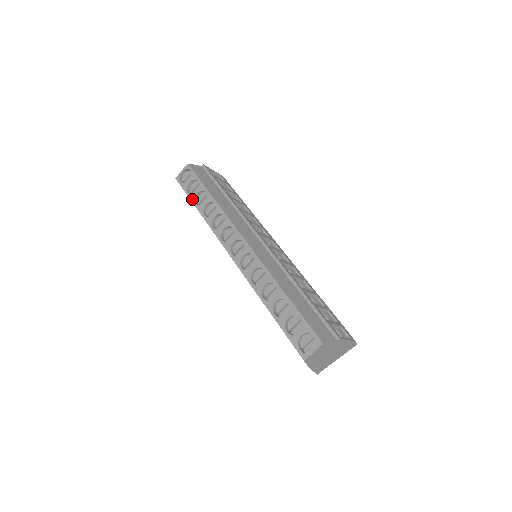
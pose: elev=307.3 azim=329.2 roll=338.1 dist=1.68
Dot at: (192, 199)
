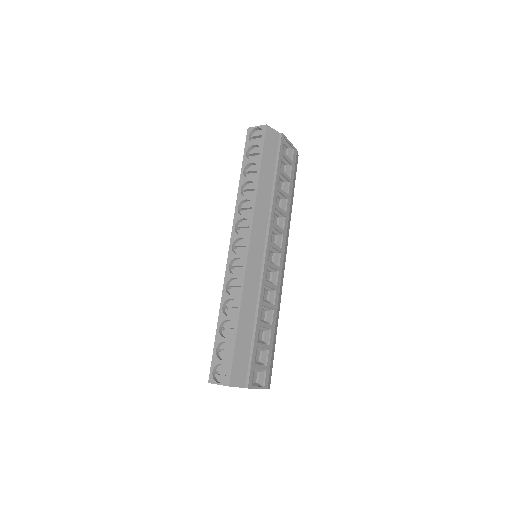
Dot at: (244, 163)
